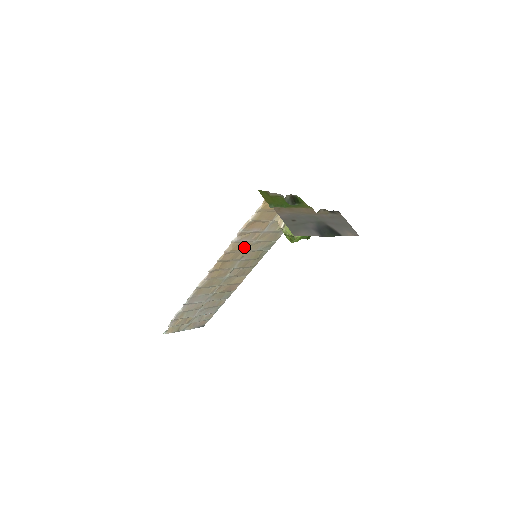
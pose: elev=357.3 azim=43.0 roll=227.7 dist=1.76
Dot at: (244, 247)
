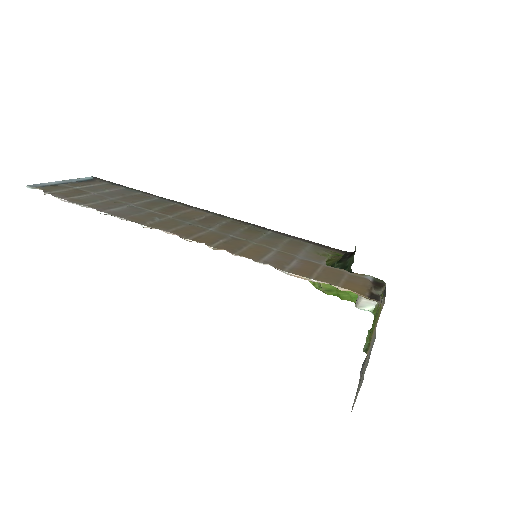
Dot at: (257, 248)
